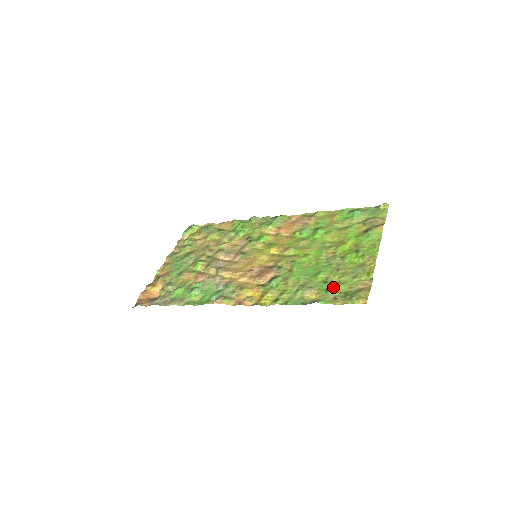
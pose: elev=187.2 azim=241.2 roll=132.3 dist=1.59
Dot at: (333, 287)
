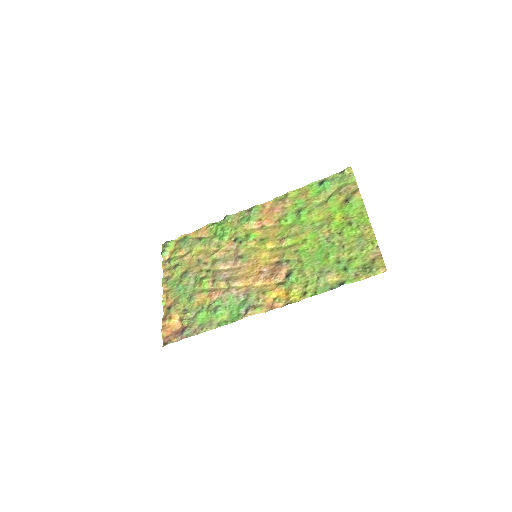
Dot at: (349, 265)
